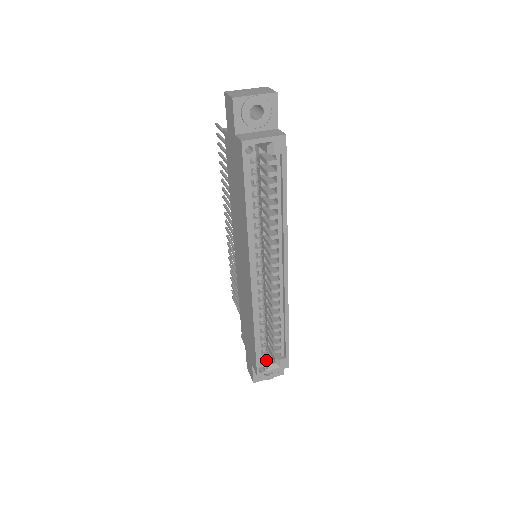
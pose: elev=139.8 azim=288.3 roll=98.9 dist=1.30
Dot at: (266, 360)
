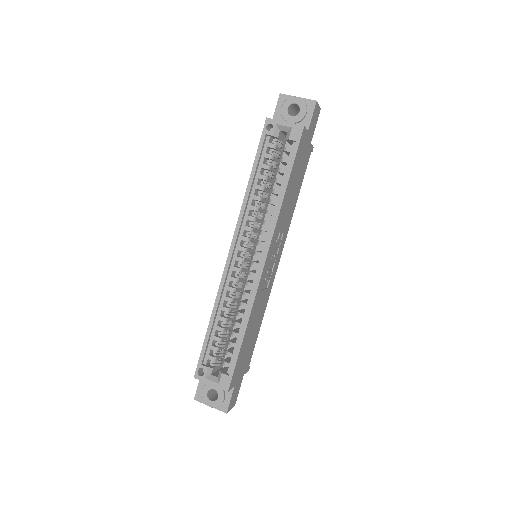
Dot at: (211, 366)
